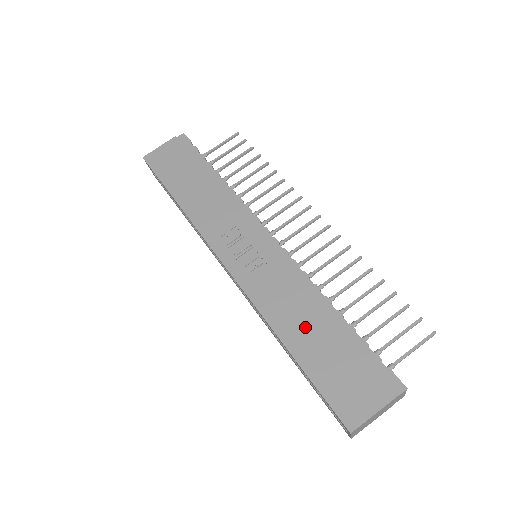
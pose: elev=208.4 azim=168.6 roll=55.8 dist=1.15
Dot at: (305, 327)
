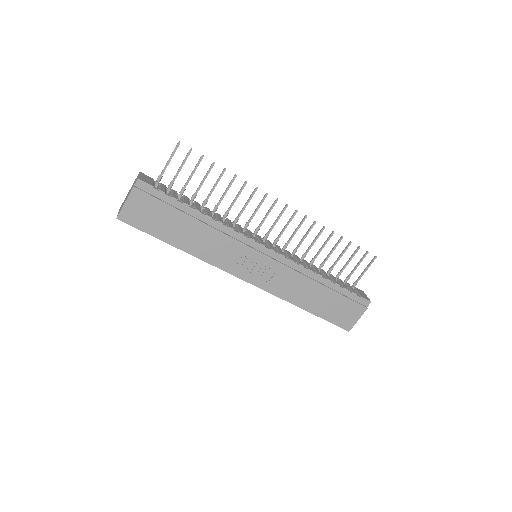
Dot at: (312, 296)
